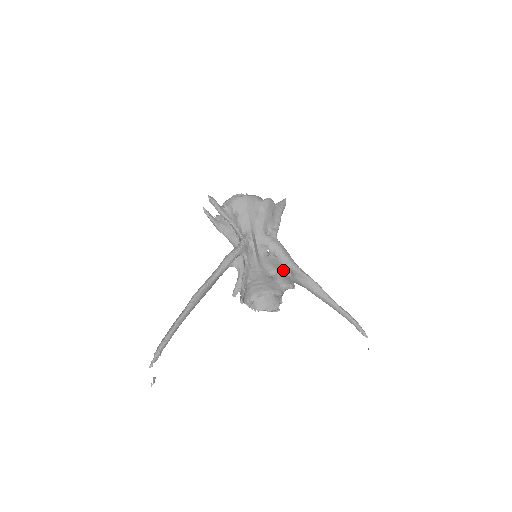
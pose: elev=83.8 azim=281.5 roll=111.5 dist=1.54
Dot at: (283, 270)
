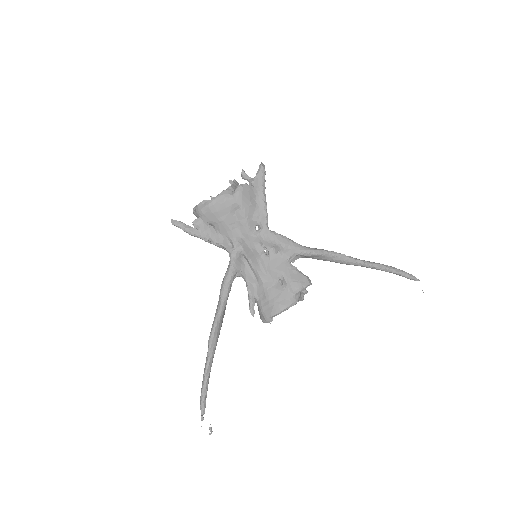
Dot at: (290, 268)
